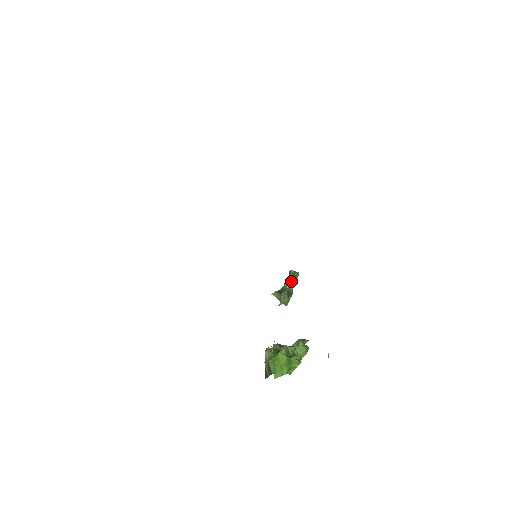
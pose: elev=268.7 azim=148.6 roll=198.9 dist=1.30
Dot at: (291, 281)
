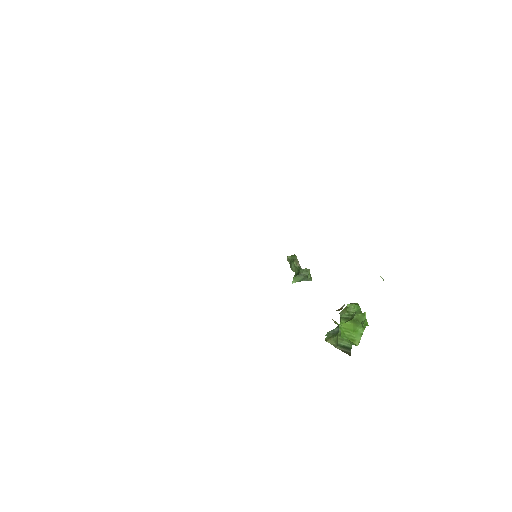
Dot at: (296, 261)
